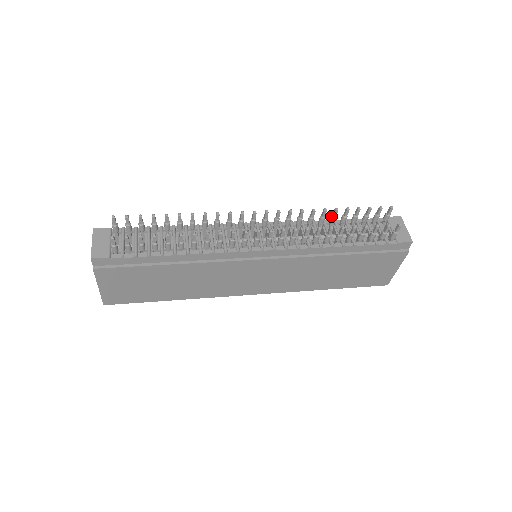
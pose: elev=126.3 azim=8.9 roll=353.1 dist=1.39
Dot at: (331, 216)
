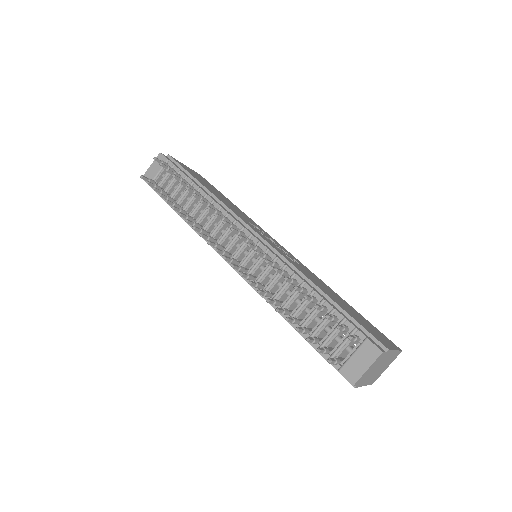
Dot at: occluded
